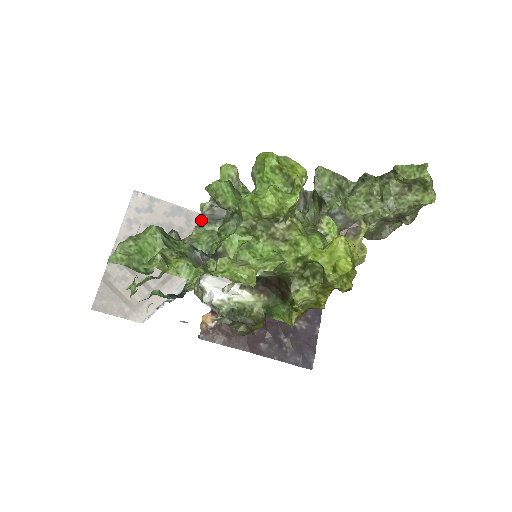
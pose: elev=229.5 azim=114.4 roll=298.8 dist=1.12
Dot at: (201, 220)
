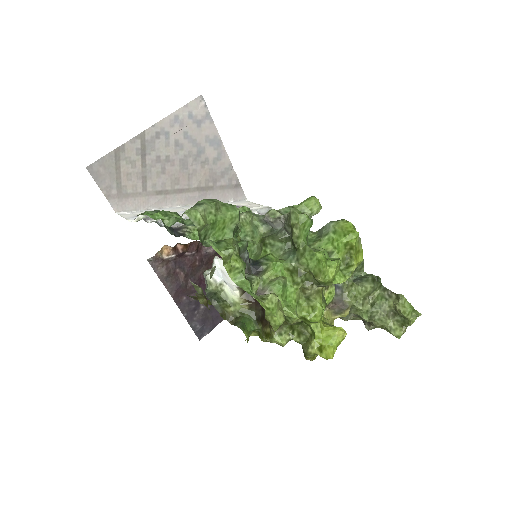
Dot at: (226, 166)
